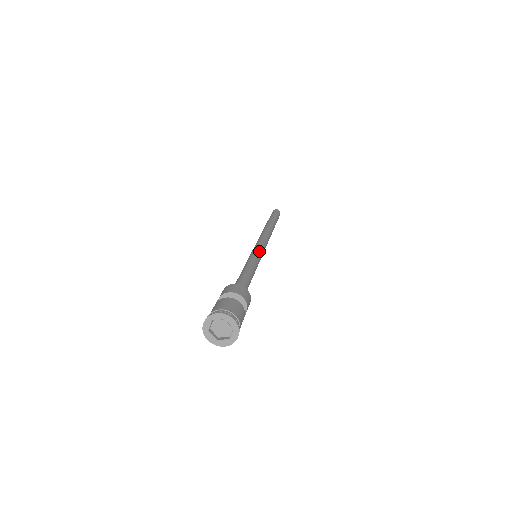
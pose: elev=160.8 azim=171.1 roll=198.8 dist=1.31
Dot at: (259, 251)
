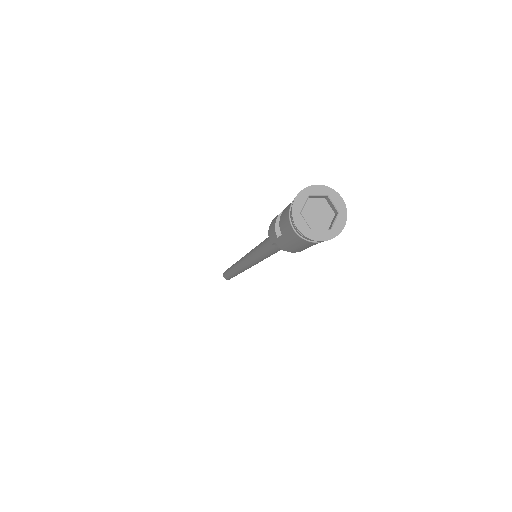
Dot at: occluded
